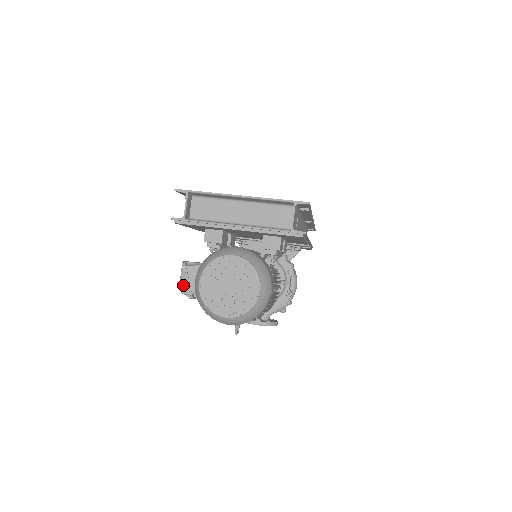
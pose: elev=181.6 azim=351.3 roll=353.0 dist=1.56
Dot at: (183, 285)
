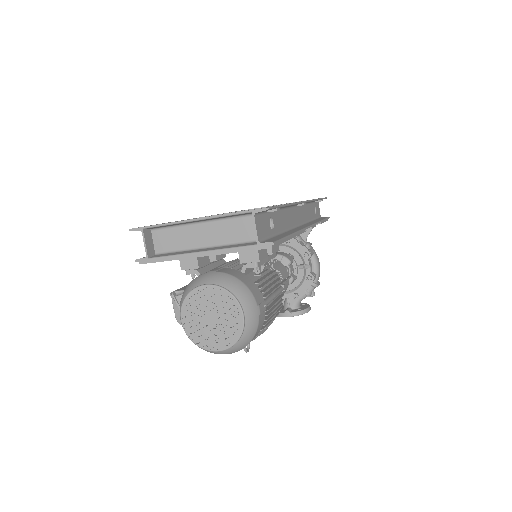
Dot at: (178, 316)
